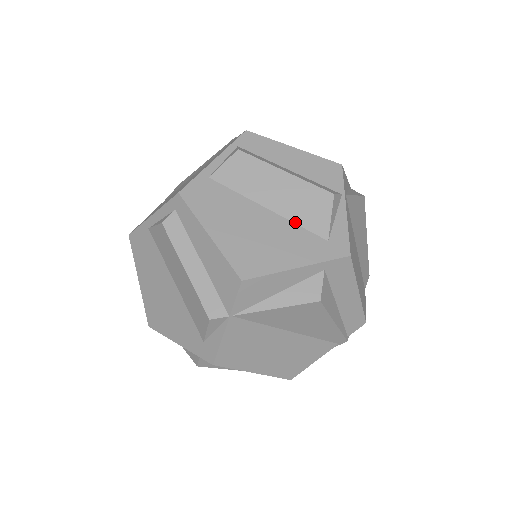
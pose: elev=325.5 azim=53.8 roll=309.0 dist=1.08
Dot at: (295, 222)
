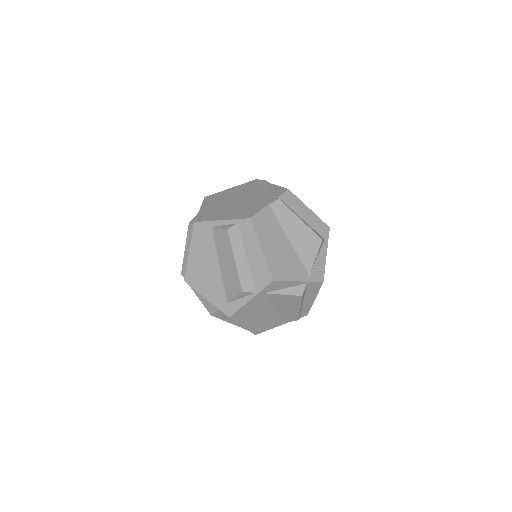
Dot at: (223, 282)
